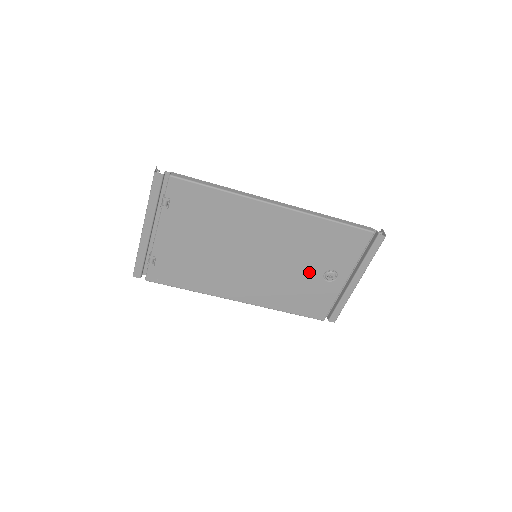
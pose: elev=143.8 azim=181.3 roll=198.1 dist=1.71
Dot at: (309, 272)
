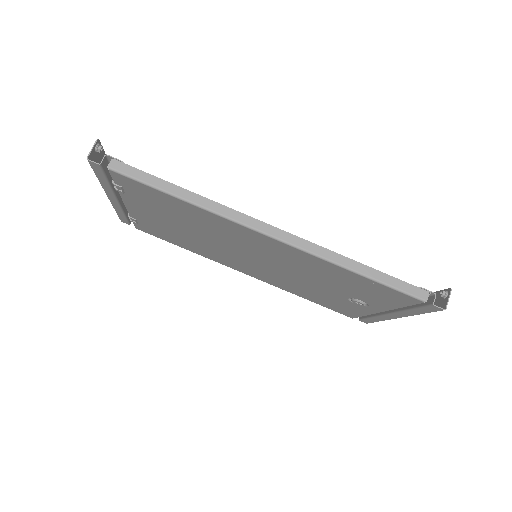
Dot at: (328, 290)
